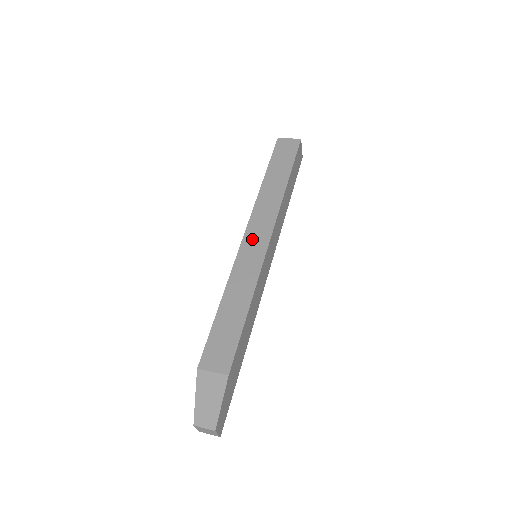
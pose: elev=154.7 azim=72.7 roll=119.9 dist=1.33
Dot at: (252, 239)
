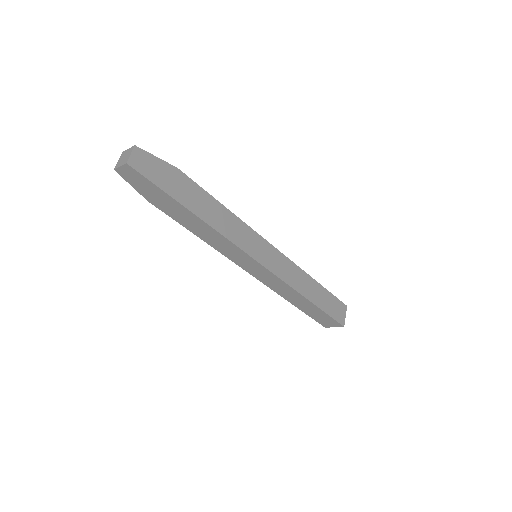
Dot at: occluded
